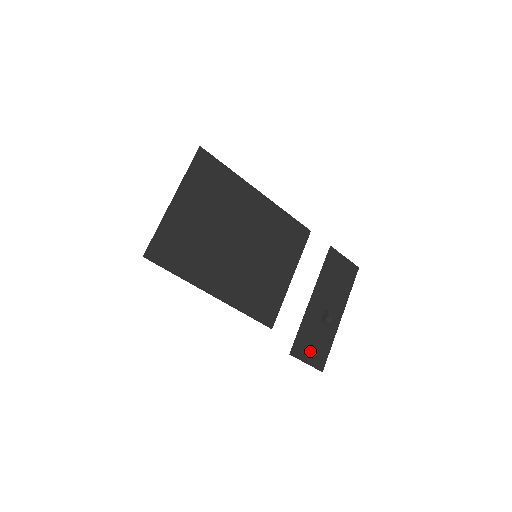
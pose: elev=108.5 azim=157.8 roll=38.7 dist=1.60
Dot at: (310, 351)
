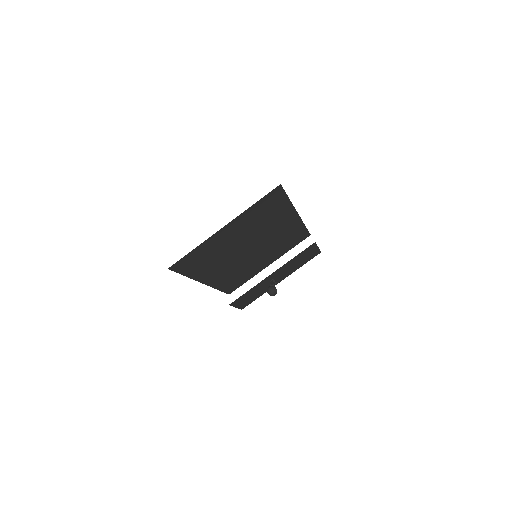
Dot at: (244, 301)
